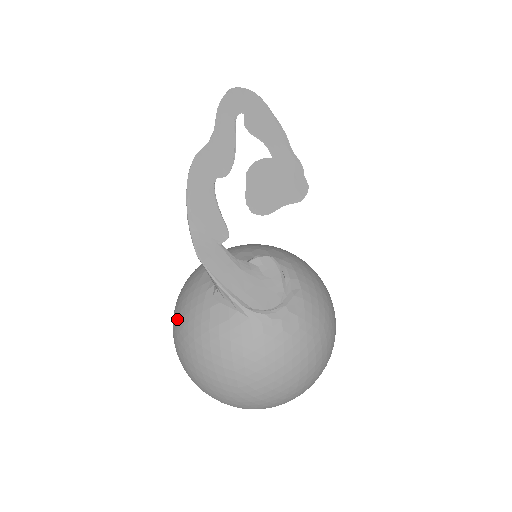
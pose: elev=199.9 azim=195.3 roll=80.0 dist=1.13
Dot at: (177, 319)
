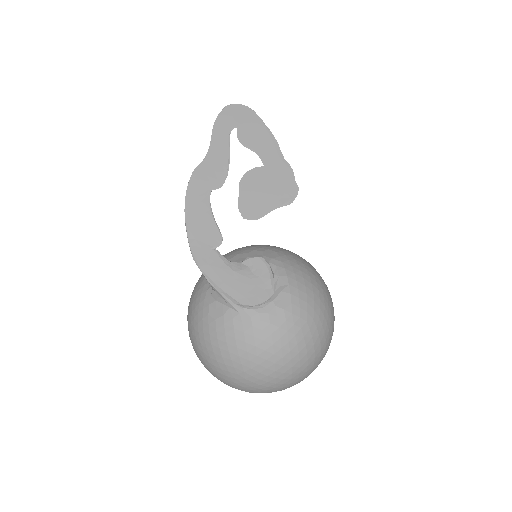
Dot at: (188, 315)
